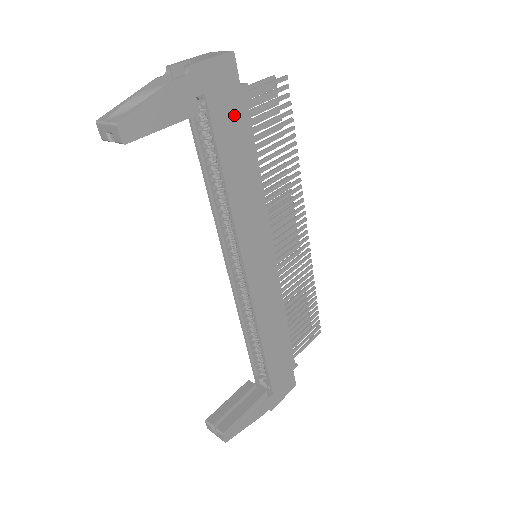
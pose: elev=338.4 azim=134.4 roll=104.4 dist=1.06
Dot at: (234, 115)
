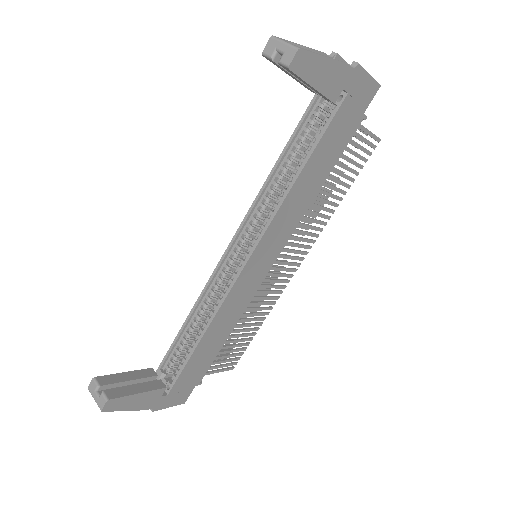
Dot at: (345, 129)
